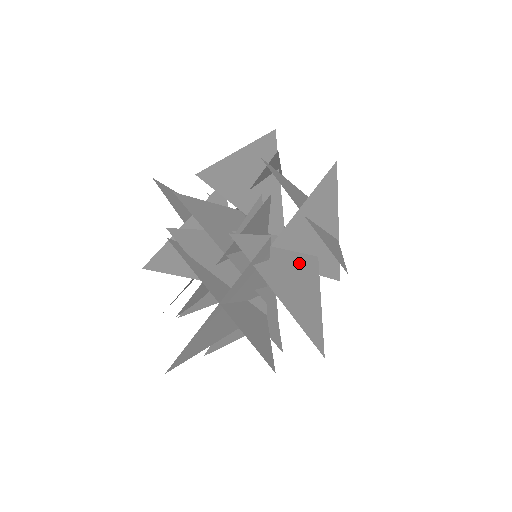
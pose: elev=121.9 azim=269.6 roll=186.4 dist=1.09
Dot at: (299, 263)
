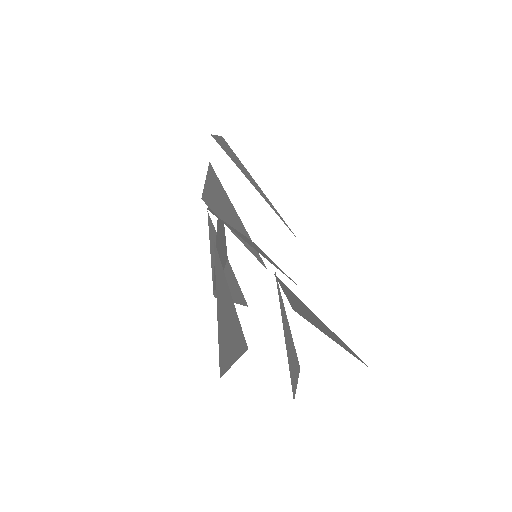
Dot at: occluded
